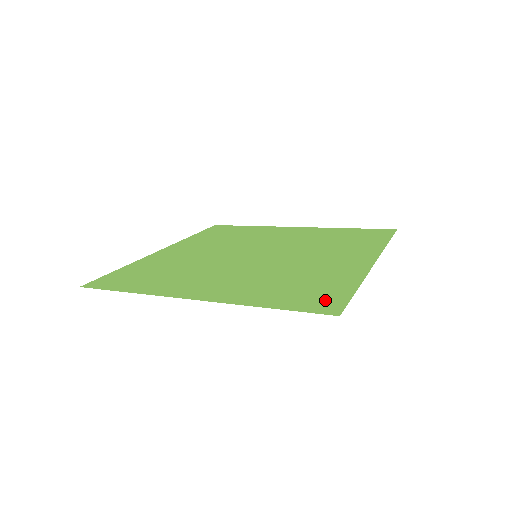
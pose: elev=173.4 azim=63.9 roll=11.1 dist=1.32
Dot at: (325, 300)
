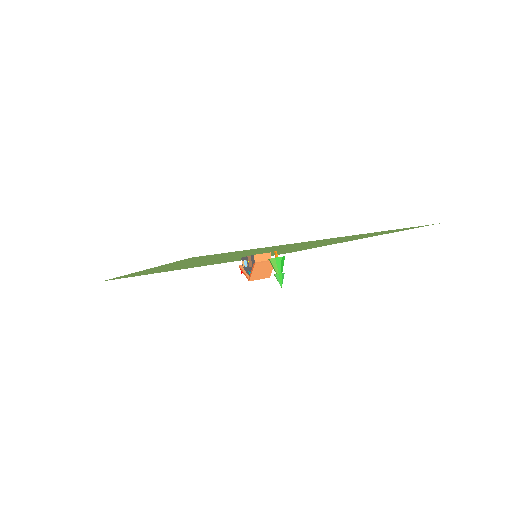
Dot at: (406, 229)
